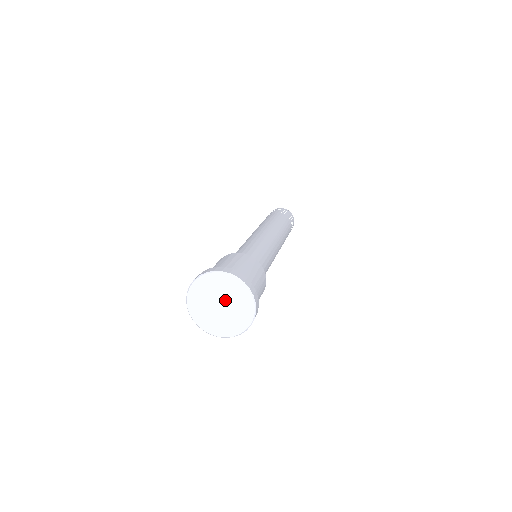
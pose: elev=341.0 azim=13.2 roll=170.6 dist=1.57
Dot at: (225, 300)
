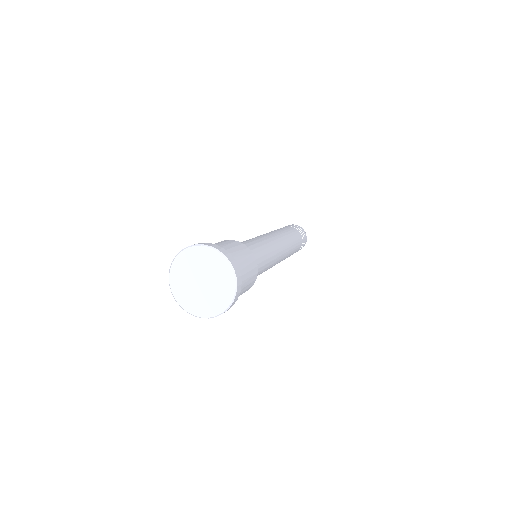
Dot at: (201, 274)
